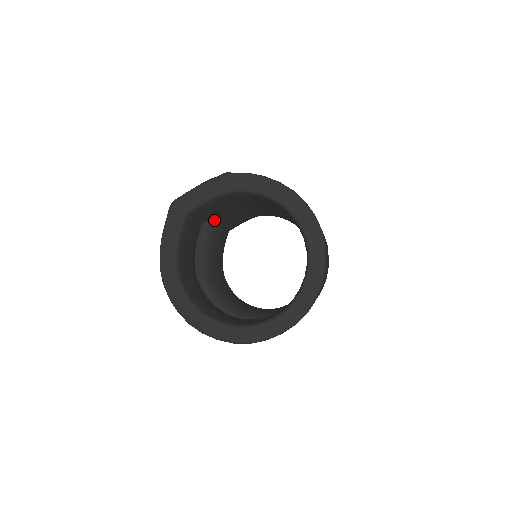
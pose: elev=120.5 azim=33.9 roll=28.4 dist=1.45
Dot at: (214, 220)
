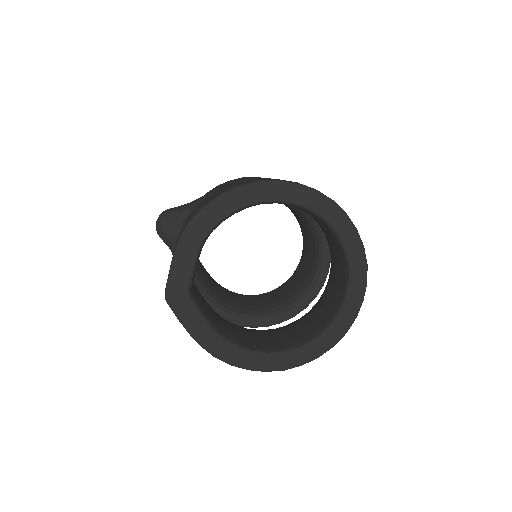
Dot at: occluded
